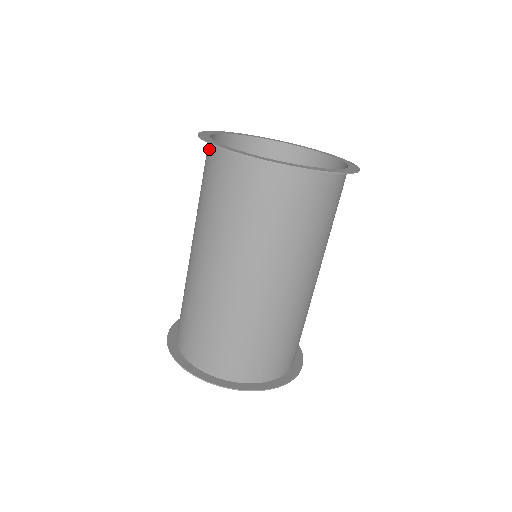
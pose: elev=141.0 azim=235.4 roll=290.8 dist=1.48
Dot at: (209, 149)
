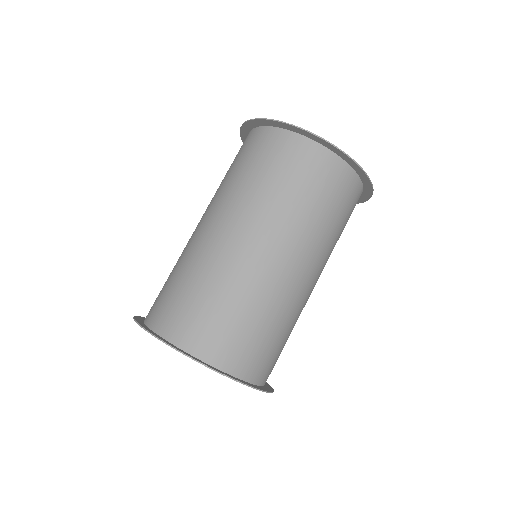
Dot at: (259, 133)
